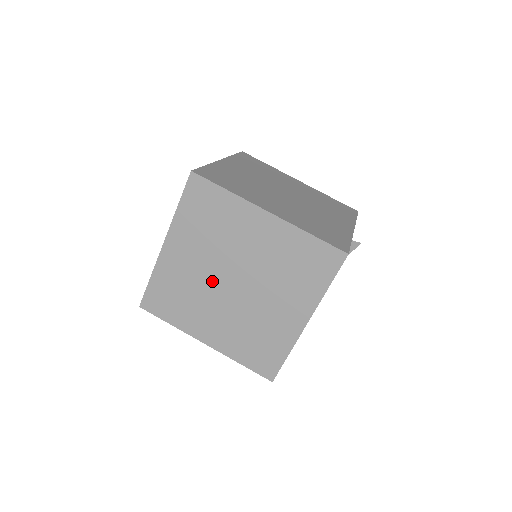
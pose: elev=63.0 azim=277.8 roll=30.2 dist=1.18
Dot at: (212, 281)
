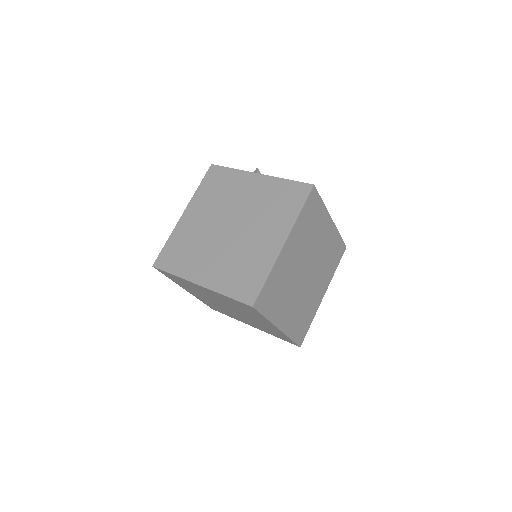
Dot at: (216, 300)
